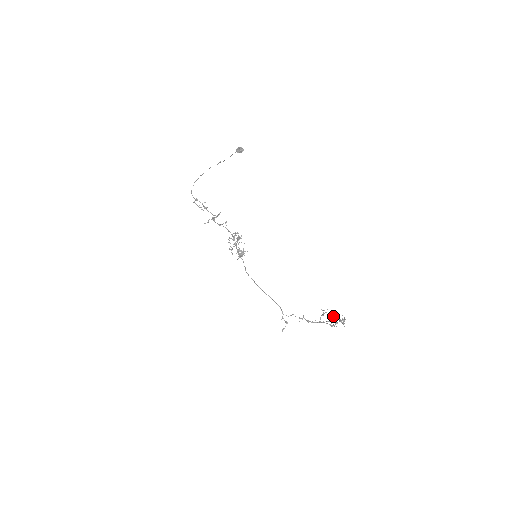
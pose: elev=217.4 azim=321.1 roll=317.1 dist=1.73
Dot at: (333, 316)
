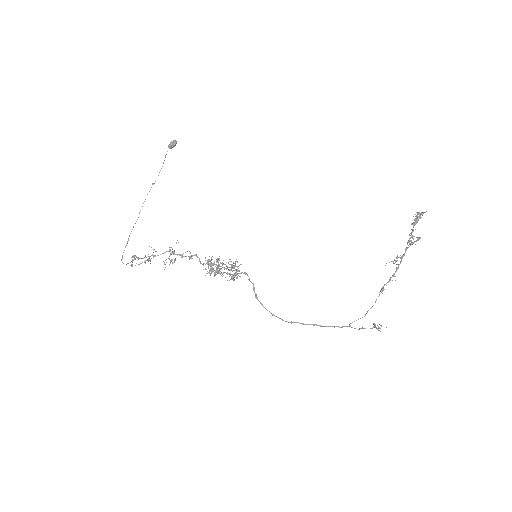
Dot at: occluded
